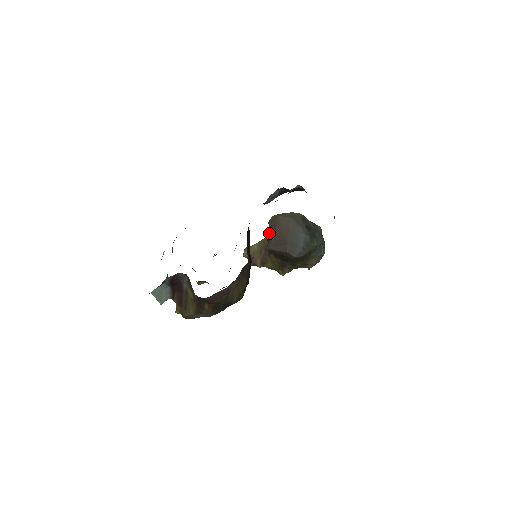
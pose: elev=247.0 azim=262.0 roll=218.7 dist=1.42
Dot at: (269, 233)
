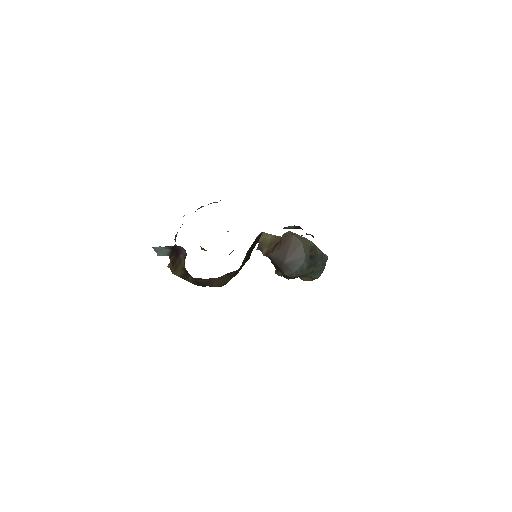
Dot at: (278, 243)
